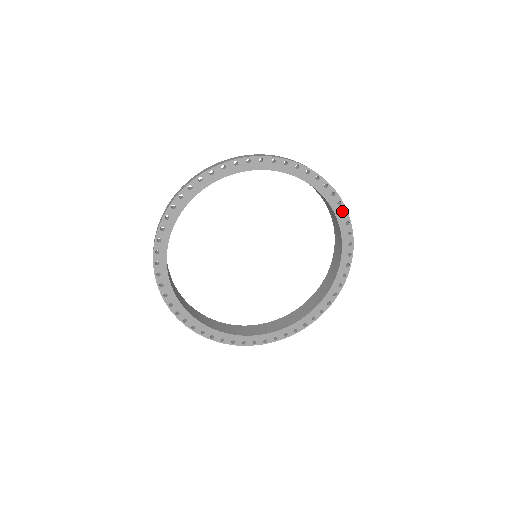
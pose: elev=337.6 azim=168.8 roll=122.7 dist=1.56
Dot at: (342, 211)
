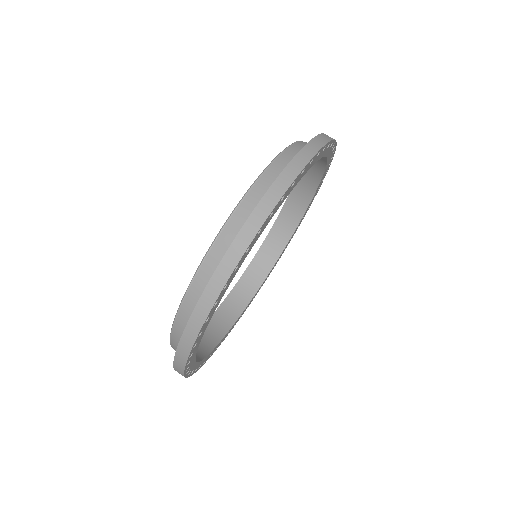
Dot at: (331, 157)
